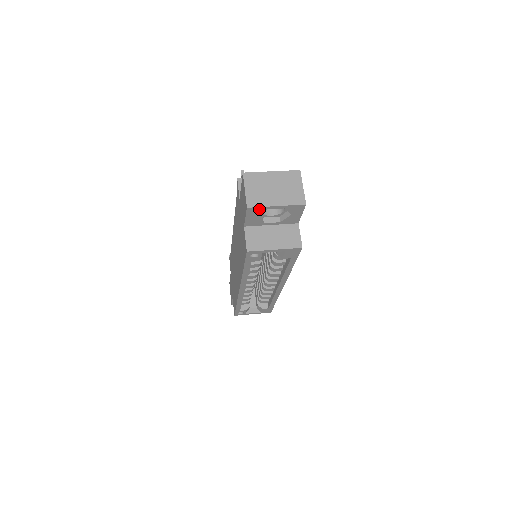
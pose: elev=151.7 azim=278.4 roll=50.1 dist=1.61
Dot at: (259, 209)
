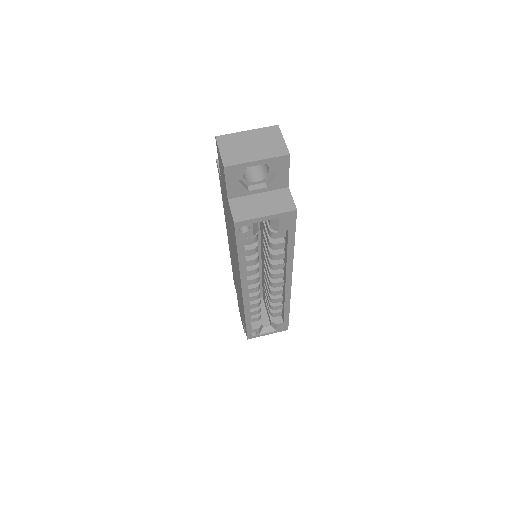
Dot at: (238, 168)
